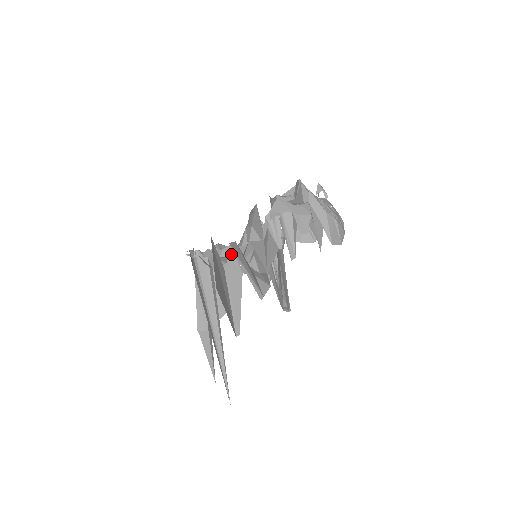
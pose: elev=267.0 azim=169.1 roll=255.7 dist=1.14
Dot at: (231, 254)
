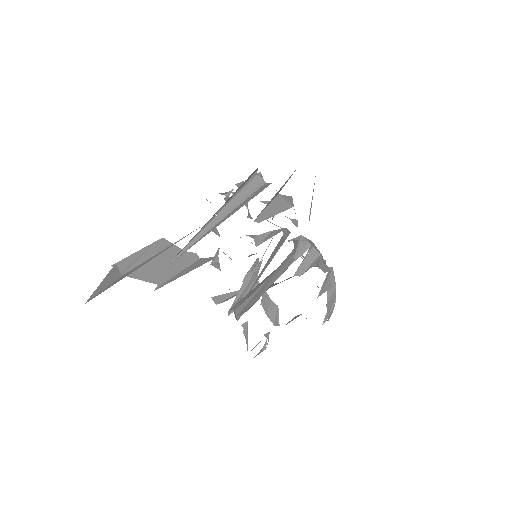
Dot at: (290, 196)
